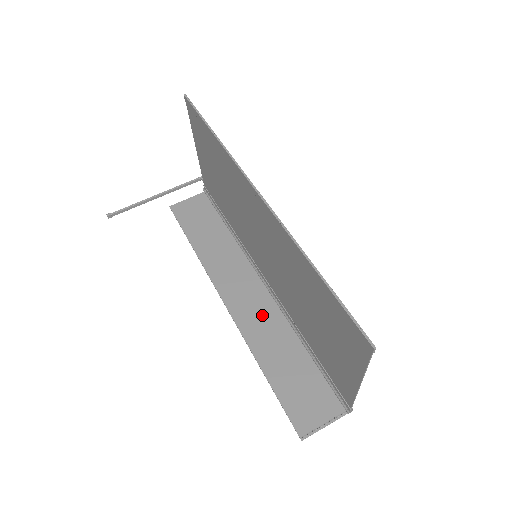
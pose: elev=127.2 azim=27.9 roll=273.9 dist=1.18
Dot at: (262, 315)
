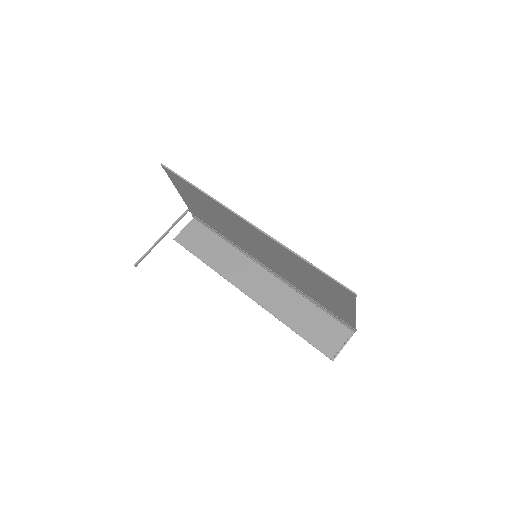
Dot at: (274, 292)
